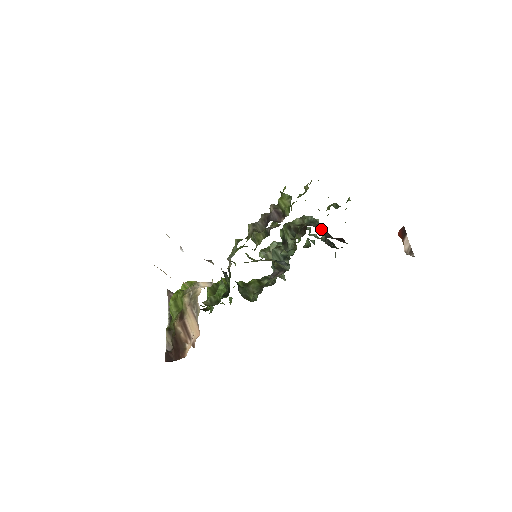
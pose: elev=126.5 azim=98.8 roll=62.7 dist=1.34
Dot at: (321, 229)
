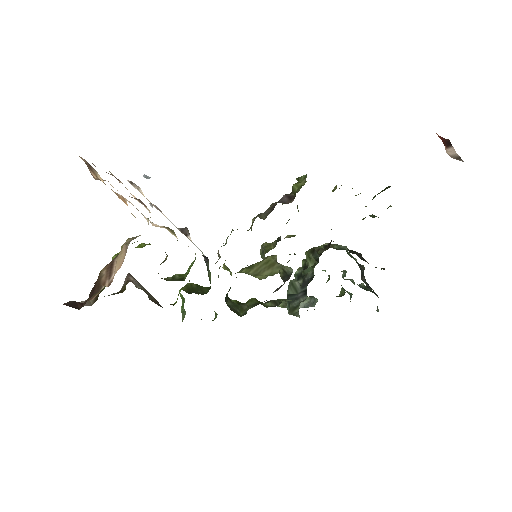
Dot at: (354, 252)
